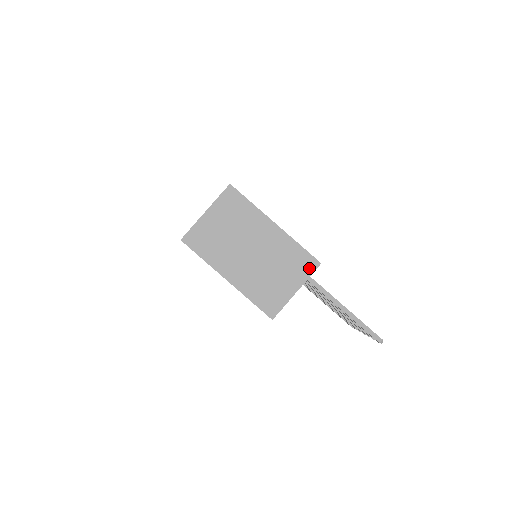
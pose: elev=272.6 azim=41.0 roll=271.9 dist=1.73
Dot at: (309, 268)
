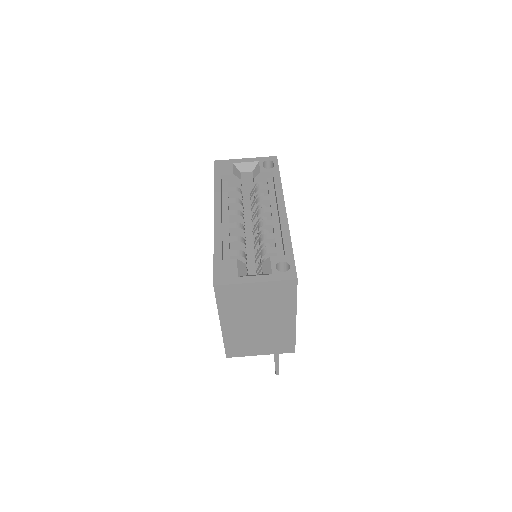
Dot at: (284, 350)
